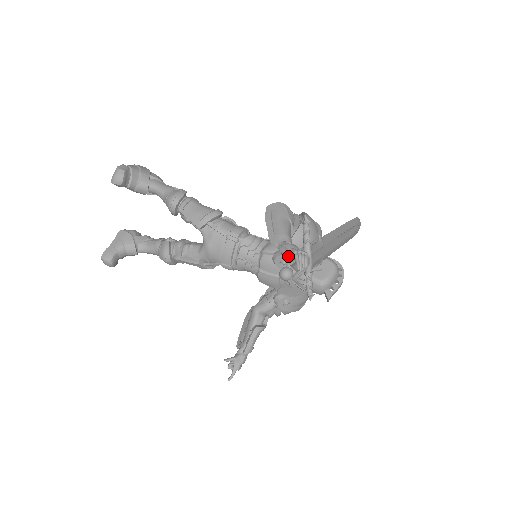
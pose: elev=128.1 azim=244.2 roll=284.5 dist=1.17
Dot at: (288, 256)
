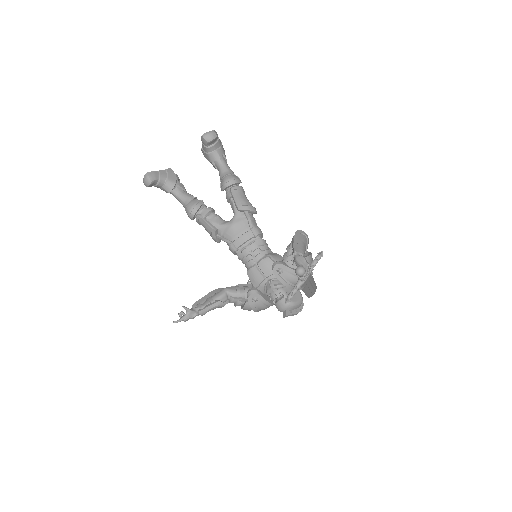
Dot at: (300, 264)
